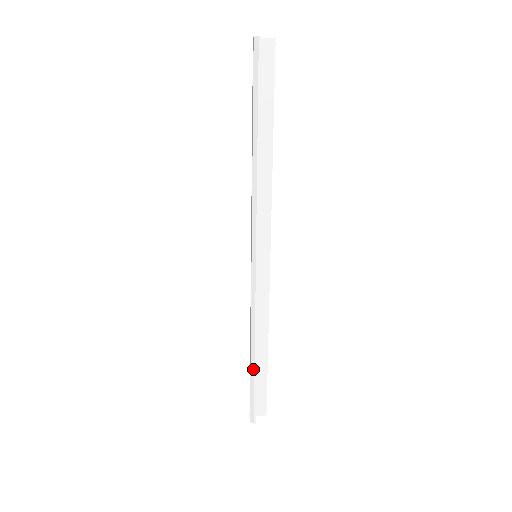
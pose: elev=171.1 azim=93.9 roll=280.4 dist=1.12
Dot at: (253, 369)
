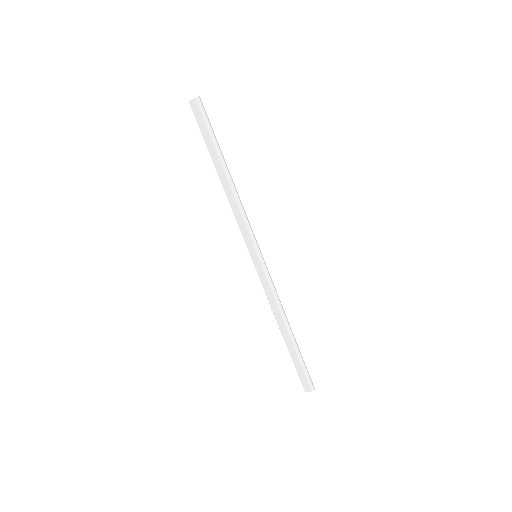
Dot at: (295, 344)
